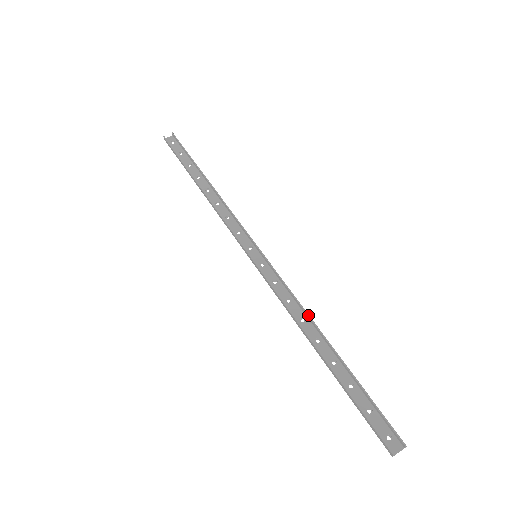
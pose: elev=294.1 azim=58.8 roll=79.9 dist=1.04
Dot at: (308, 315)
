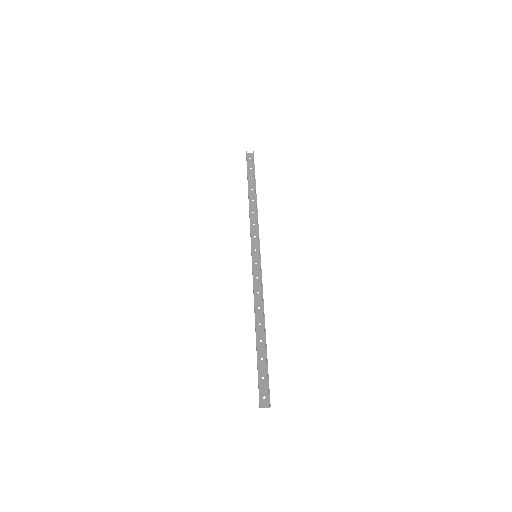
Dot at: (263, 306)
